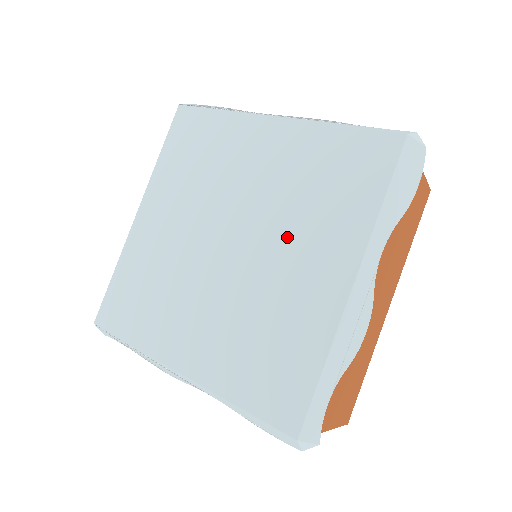
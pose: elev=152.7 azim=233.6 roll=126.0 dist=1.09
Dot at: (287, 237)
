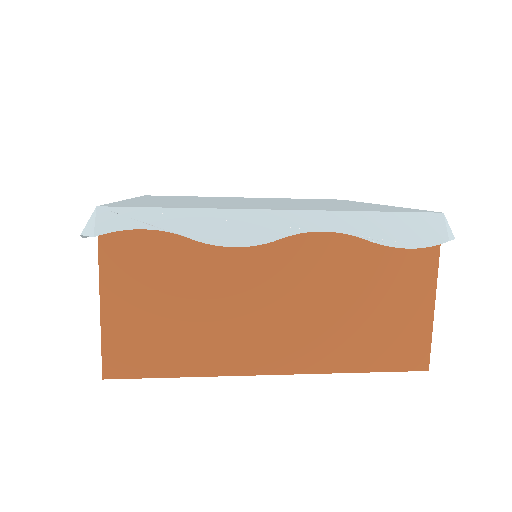
Dot at: occluded
